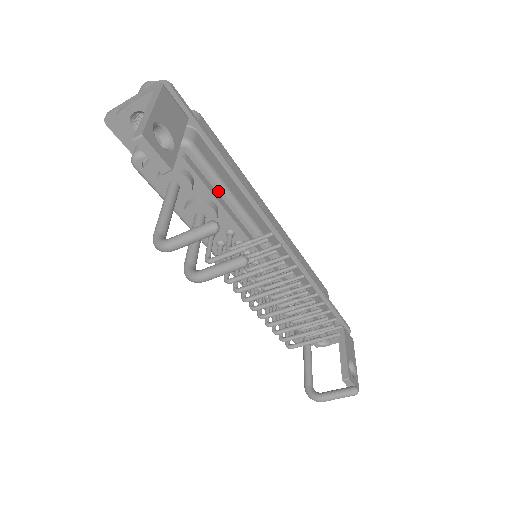
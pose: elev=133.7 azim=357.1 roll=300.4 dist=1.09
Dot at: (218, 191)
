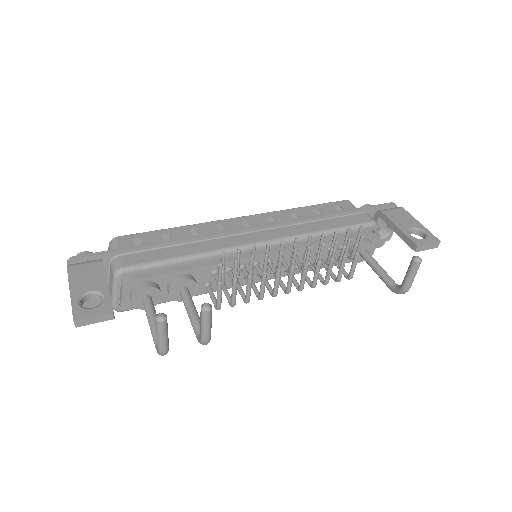
Dot at: (172, 267)
